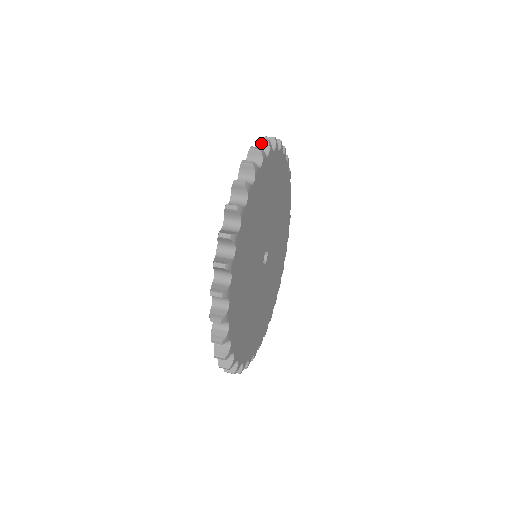
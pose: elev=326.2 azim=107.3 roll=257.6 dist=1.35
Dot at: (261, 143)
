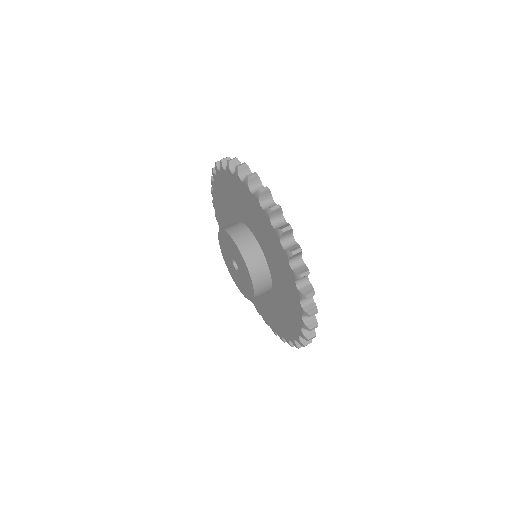
Dot at: (225, 161)
